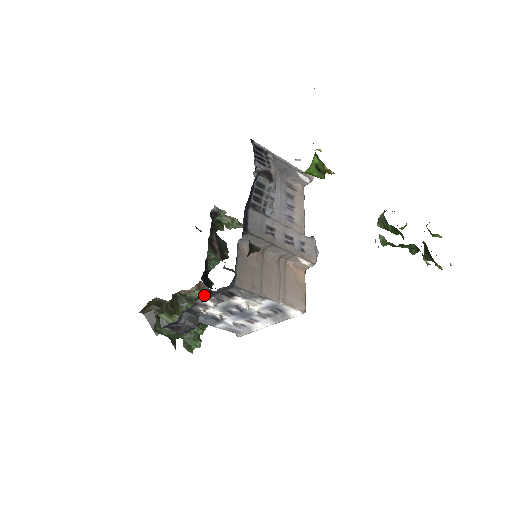
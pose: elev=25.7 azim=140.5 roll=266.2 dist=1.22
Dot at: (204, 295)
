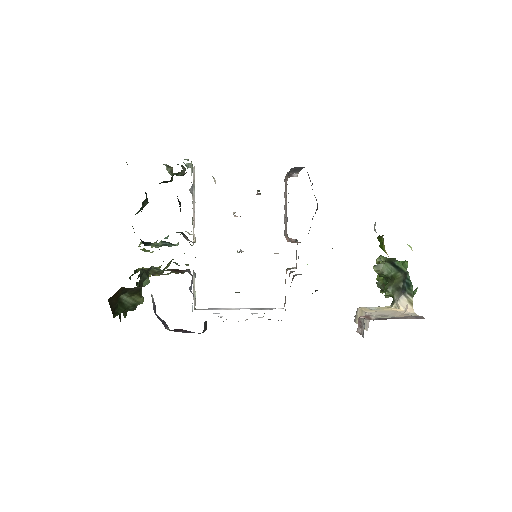
Dot at: (166, 270)
